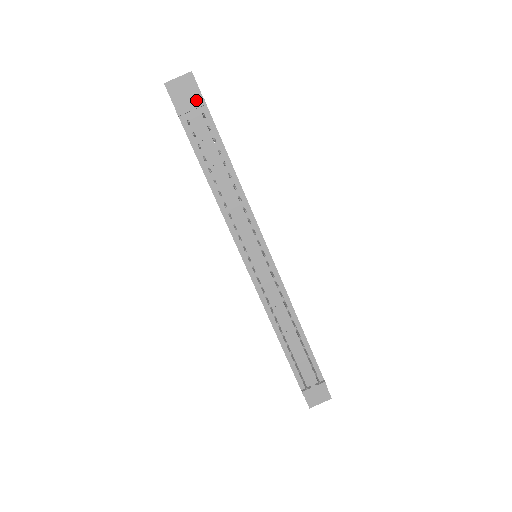
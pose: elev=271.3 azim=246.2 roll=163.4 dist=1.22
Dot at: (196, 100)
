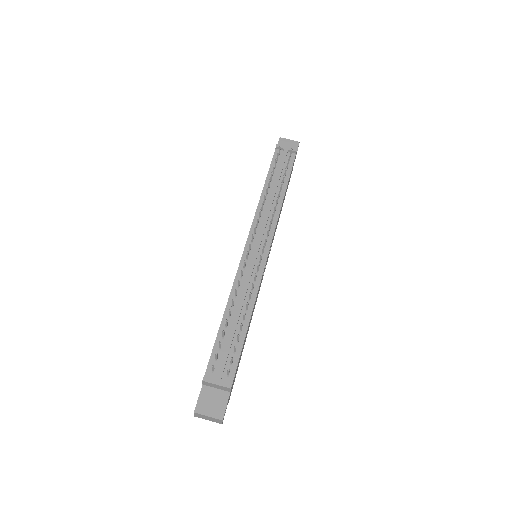
Dot at: occluded
